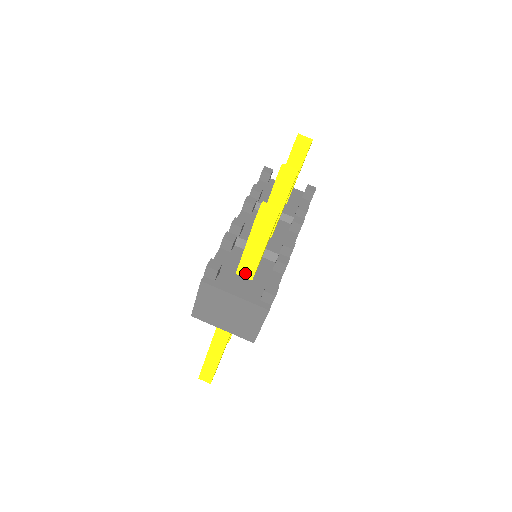
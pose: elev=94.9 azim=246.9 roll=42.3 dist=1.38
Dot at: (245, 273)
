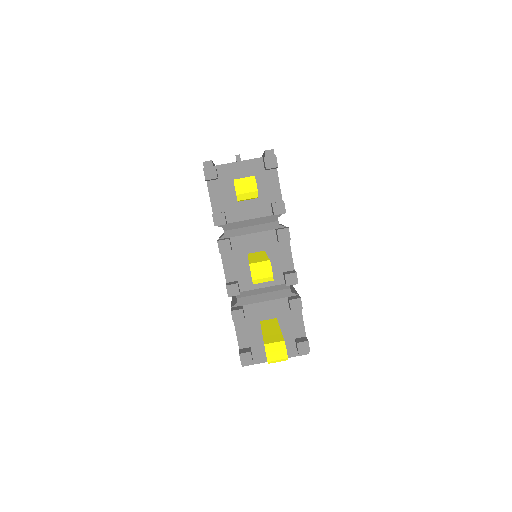
Dot at: occluded
